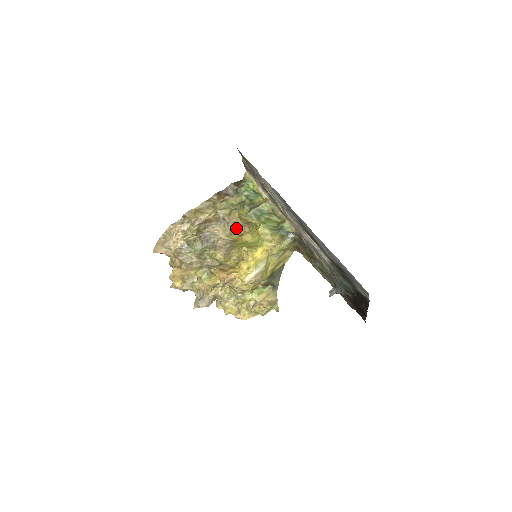
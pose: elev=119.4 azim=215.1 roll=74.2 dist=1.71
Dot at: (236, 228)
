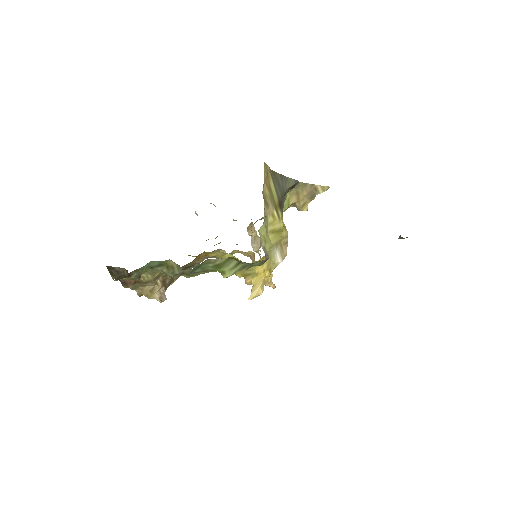
Dot at: occluded
